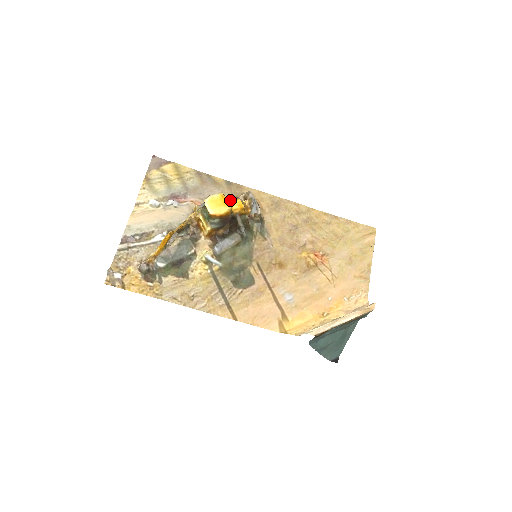
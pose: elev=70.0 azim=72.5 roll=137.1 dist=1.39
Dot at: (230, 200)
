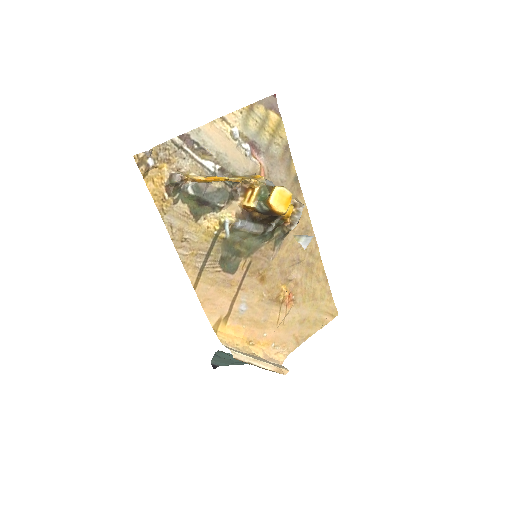
Dot at: occluded
